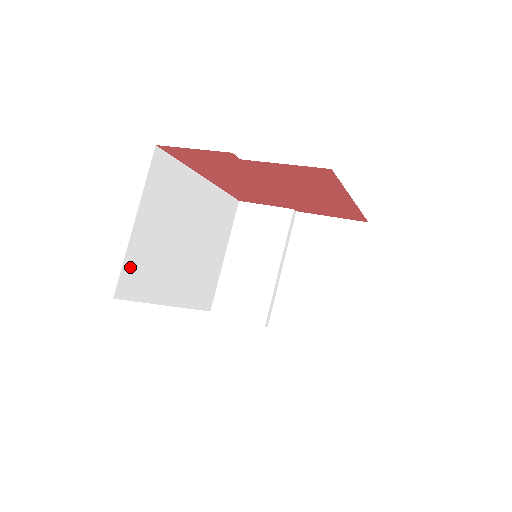
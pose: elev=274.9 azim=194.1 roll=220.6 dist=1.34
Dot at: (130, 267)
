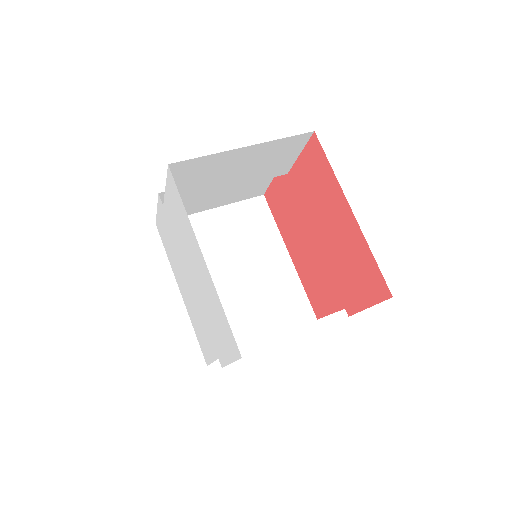
Dot at: occluded
